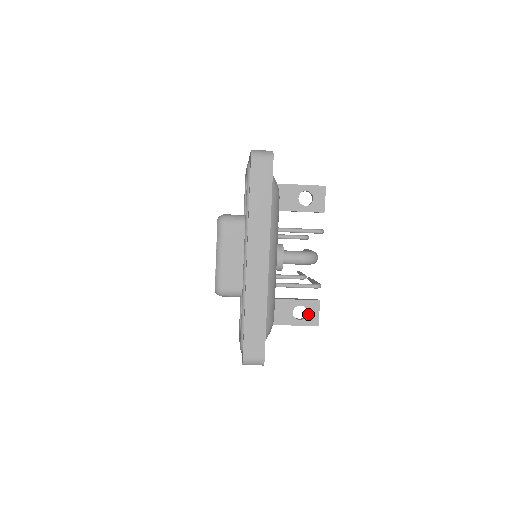
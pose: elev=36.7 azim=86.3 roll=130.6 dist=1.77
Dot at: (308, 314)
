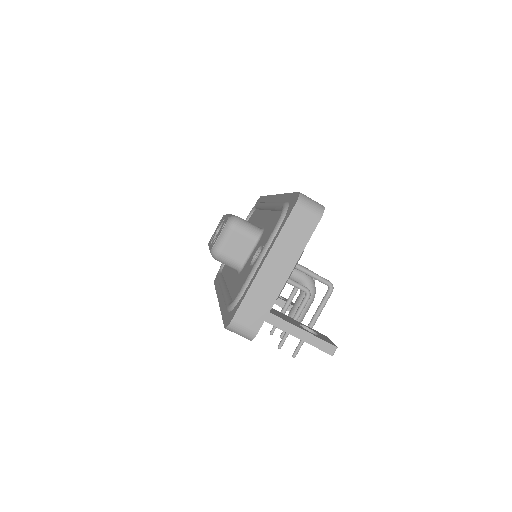
Dot at: (319, 335)
